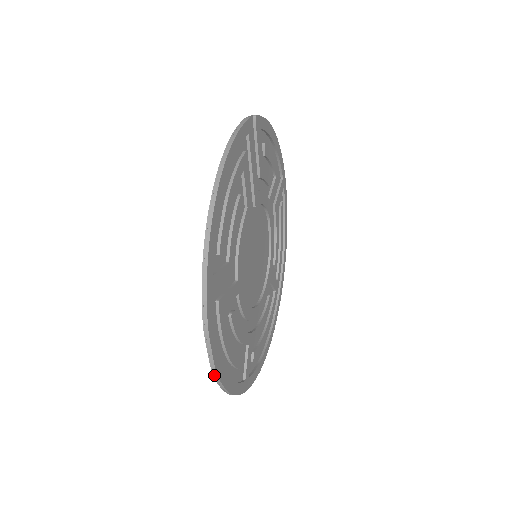
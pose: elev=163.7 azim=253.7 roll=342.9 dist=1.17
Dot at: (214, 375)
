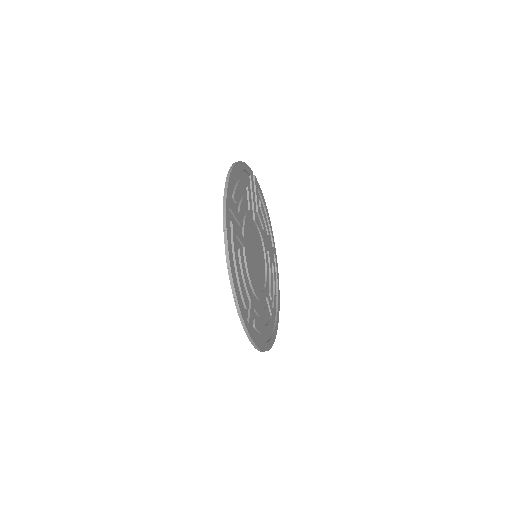
Dot at: (227, 265)
